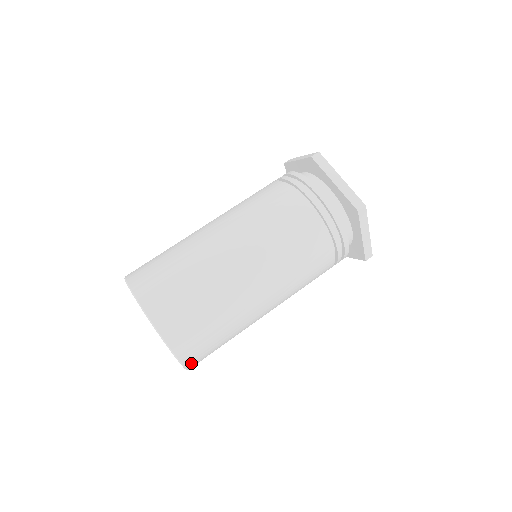
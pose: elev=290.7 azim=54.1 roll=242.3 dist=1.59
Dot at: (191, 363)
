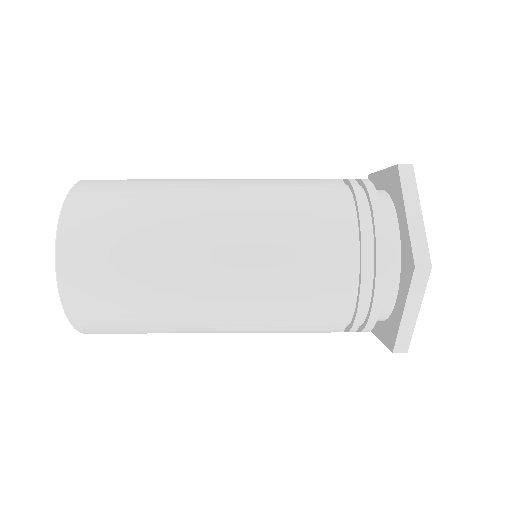
Dot at: (68, 247)
